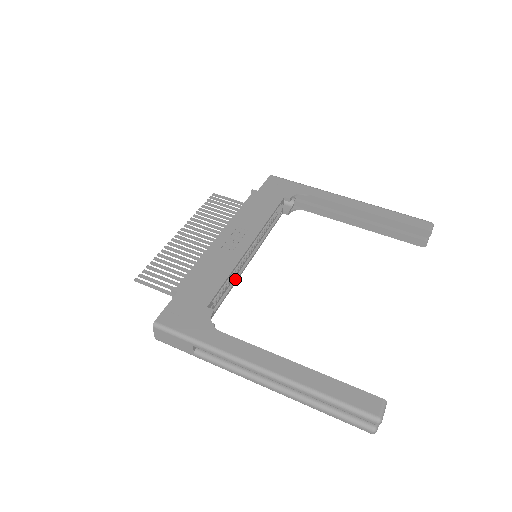
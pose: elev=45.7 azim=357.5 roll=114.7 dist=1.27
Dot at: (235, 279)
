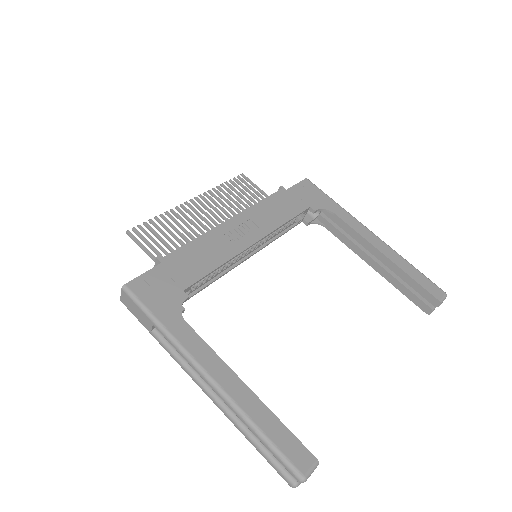
Dot at: (225, 271)
